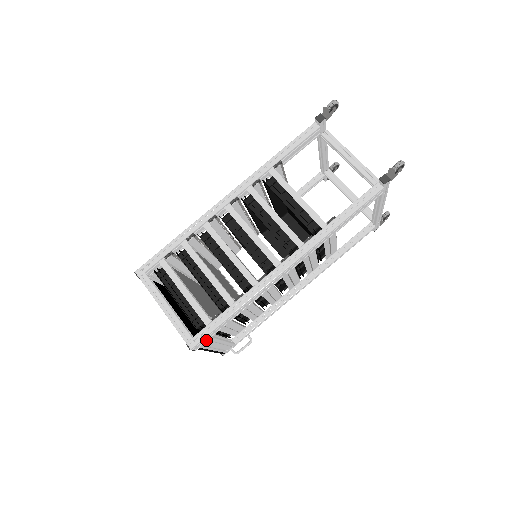
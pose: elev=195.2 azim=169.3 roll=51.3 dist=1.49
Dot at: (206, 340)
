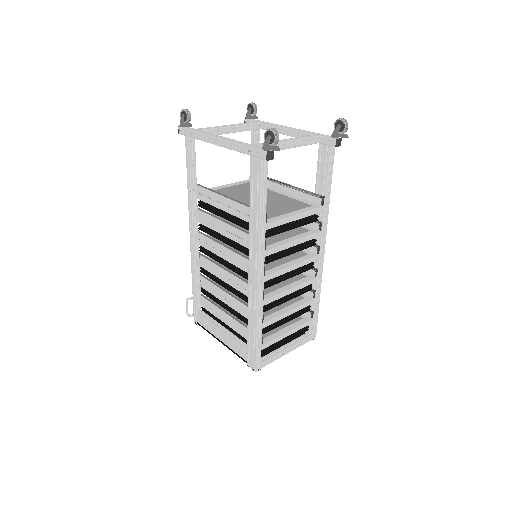
Dot at: occluded
